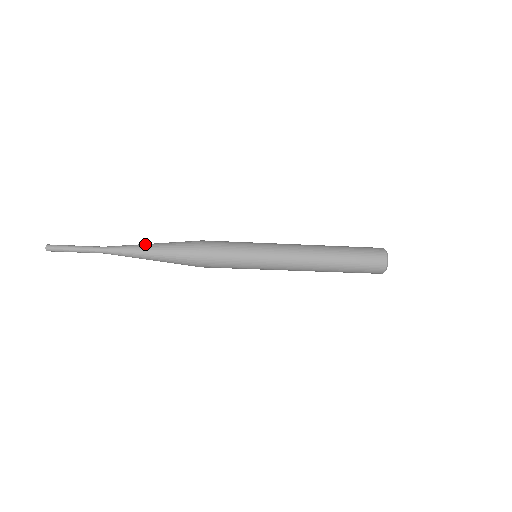
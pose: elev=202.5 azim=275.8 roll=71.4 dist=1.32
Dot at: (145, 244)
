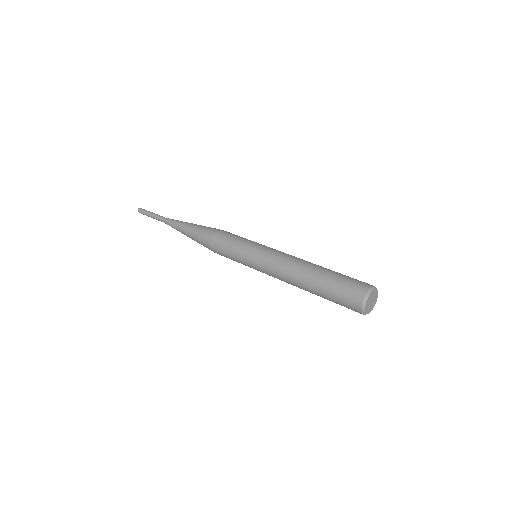
Dot at: (184, 224)
